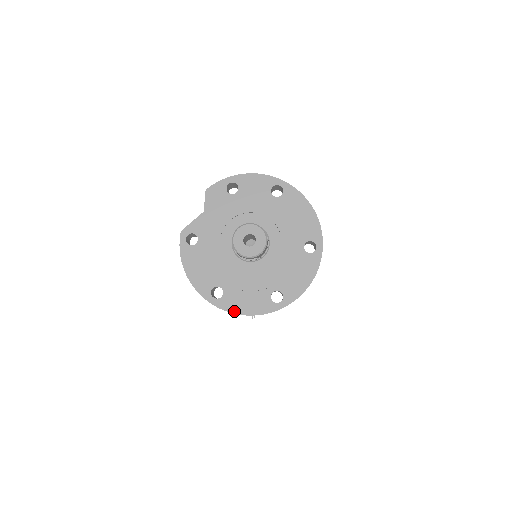
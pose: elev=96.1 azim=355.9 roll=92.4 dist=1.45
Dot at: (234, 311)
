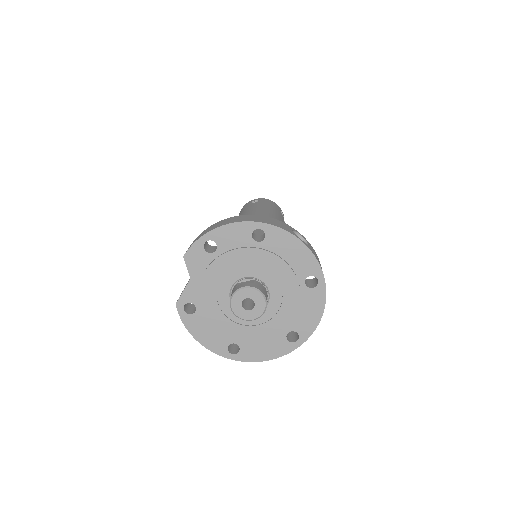
Dot at: (256, 360)
